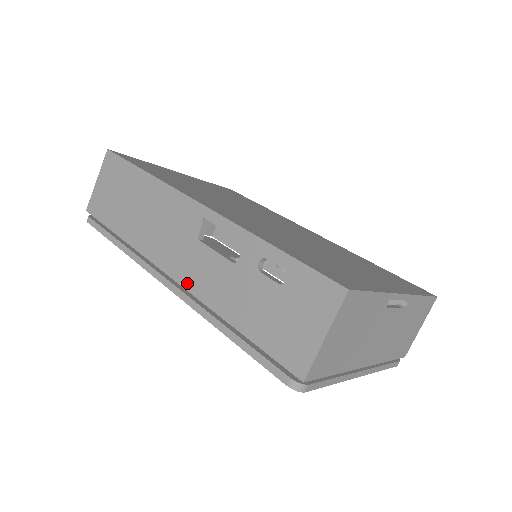
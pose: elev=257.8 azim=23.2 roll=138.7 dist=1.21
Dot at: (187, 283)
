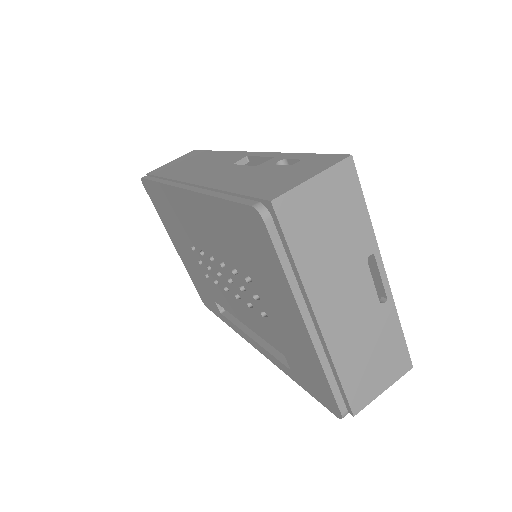
Dot at: (202, 182)
